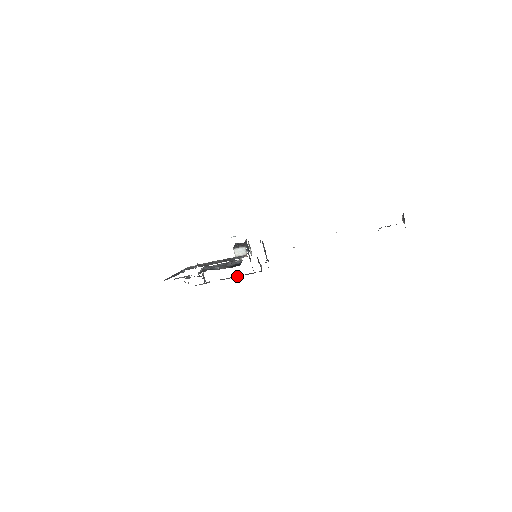
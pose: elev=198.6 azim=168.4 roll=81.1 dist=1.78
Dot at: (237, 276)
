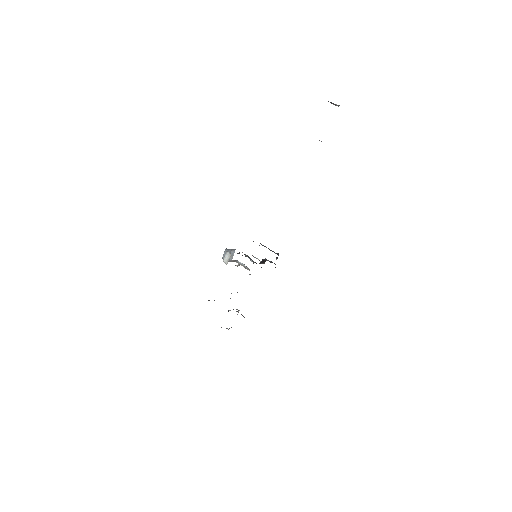
Dot at: occluded
